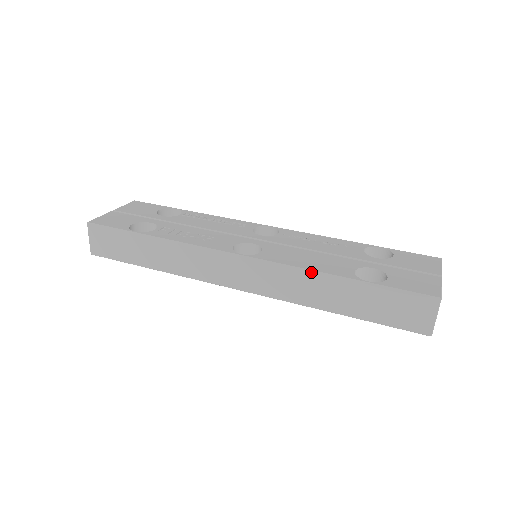
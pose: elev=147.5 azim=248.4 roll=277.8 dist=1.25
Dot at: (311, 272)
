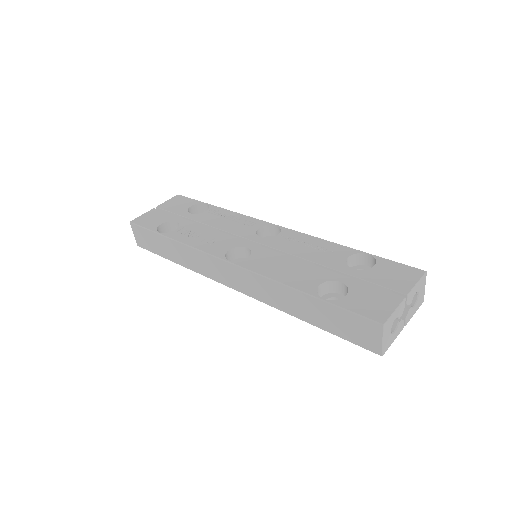
Dot at: (279, 284)
